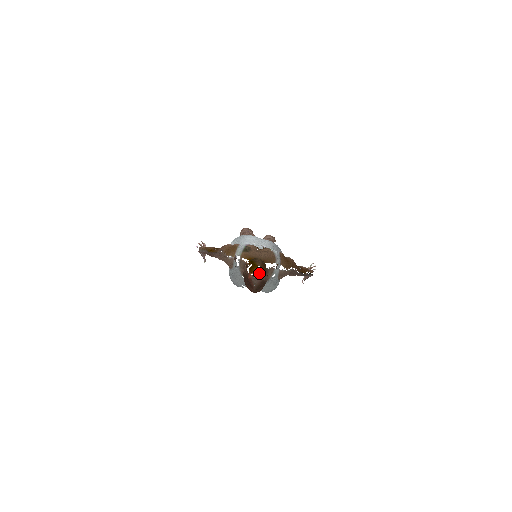
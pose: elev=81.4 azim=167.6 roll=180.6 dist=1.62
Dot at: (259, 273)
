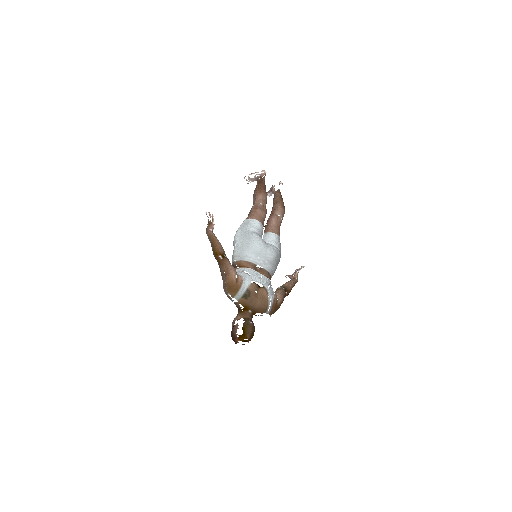
Dot at: occluded
